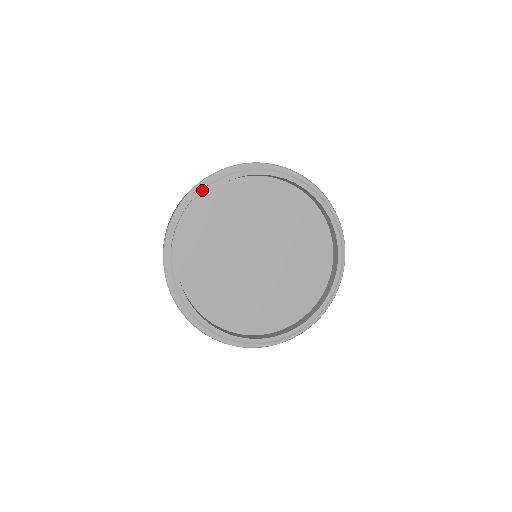
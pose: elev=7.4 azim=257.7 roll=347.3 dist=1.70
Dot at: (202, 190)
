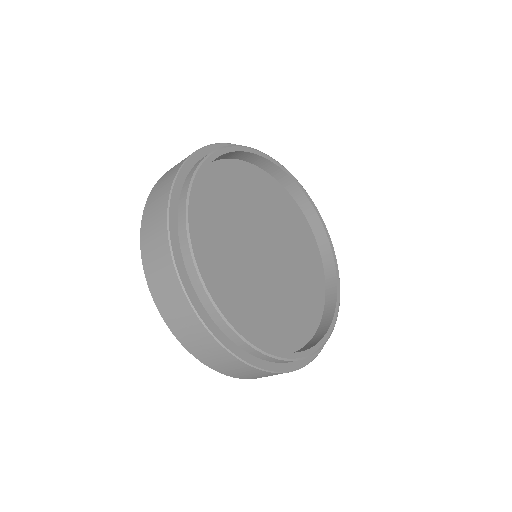
Dot at: occluded
